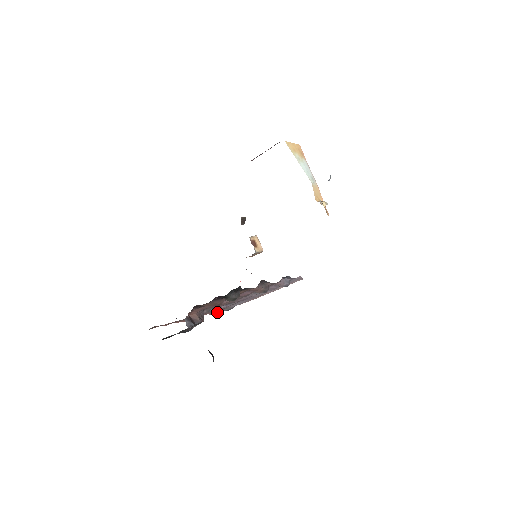
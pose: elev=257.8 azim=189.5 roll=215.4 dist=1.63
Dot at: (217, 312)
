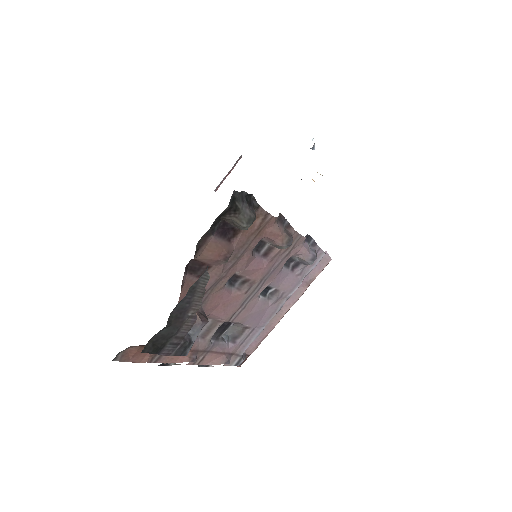
Dot at: (223, 358)
